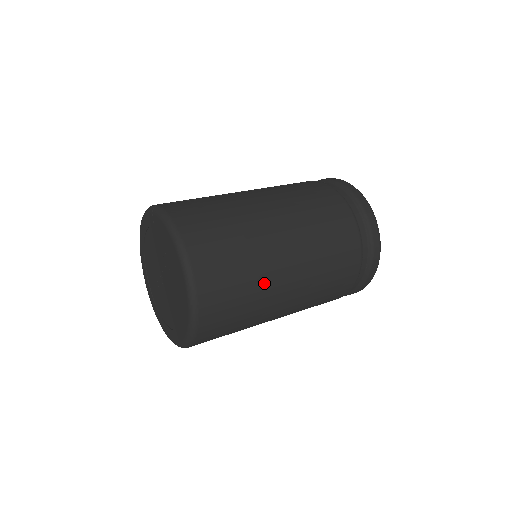
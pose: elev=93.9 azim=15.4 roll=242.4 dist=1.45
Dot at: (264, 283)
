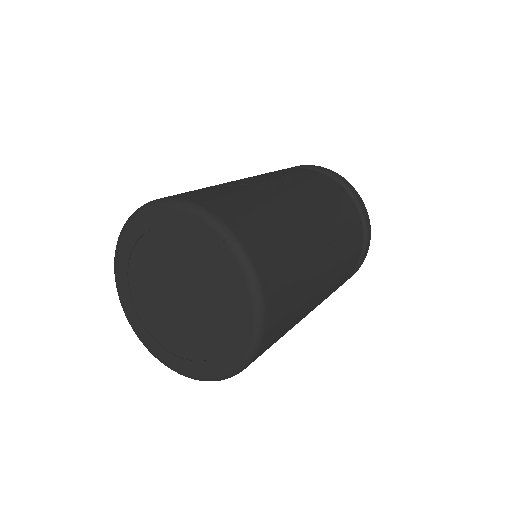
Dot at: occluded
